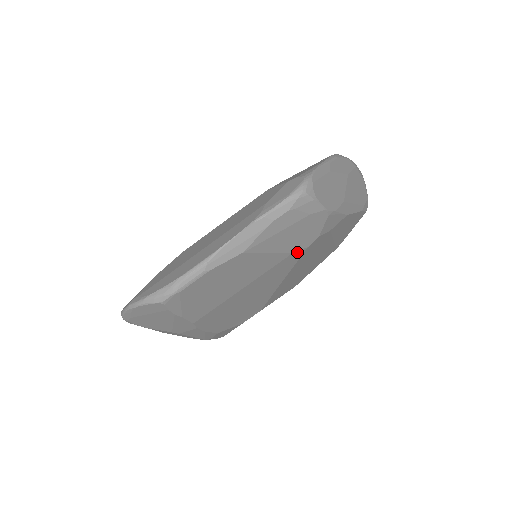
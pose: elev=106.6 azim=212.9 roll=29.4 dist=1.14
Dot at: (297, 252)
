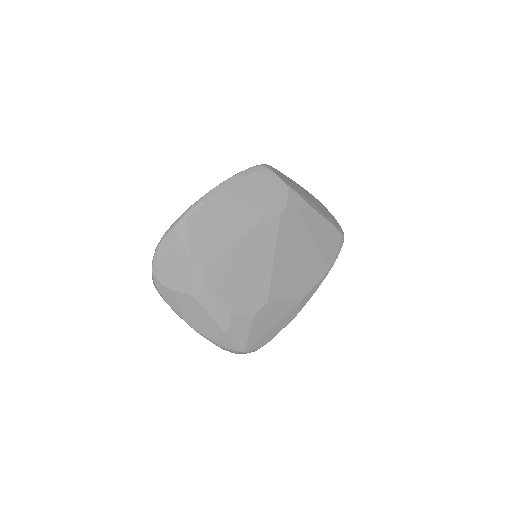
Dot at: (273, 216)
